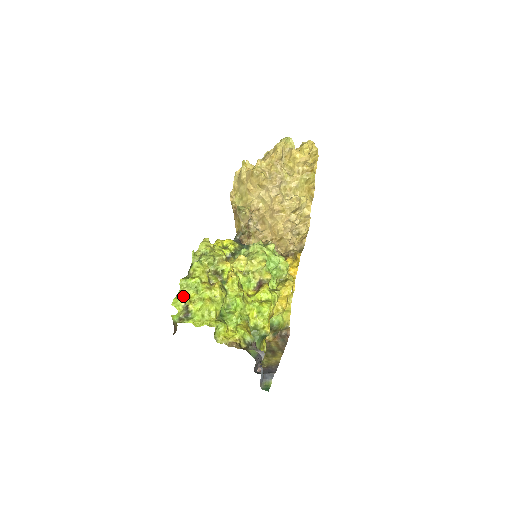
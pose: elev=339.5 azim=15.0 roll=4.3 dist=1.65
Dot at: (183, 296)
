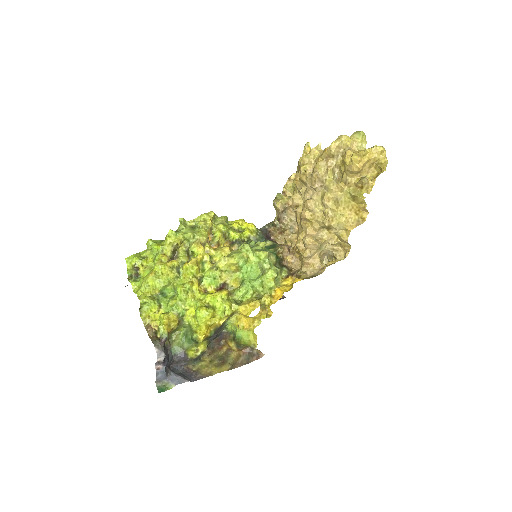
Dot at: (139, 256)
